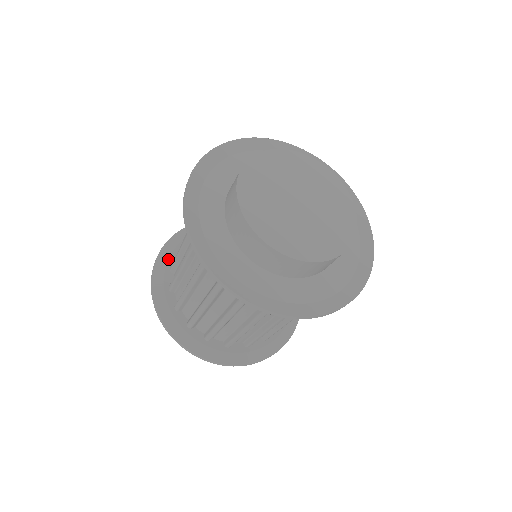
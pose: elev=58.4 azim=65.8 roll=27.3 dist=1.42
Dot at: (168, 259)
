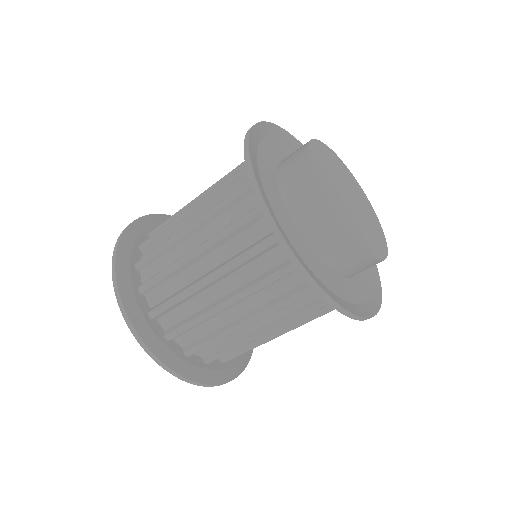
Dot at: (131, 253)
